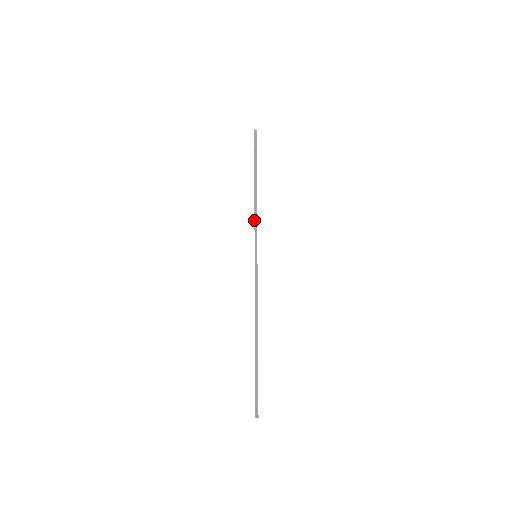
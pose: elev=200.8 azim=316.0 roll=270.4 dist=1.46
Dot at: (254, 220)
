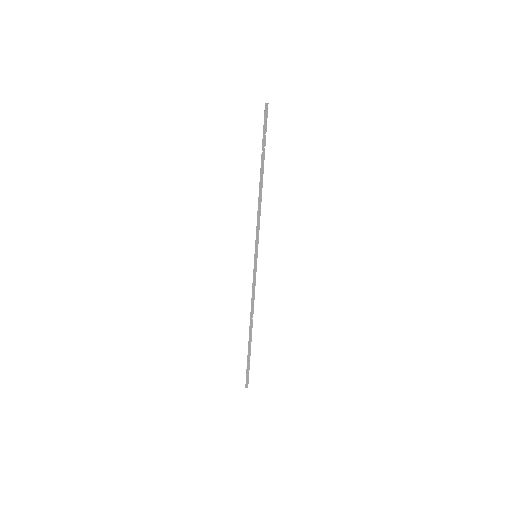
Dot at: occluded
